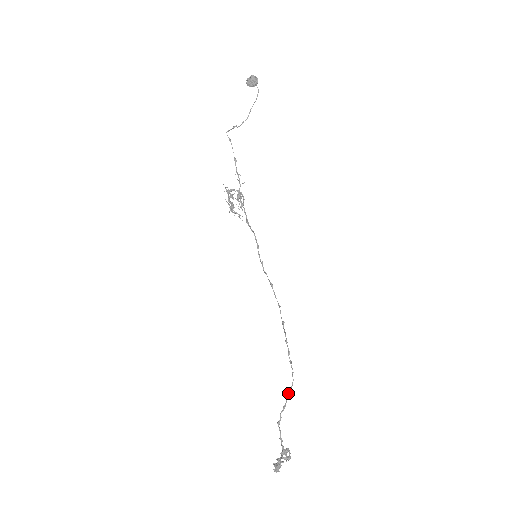
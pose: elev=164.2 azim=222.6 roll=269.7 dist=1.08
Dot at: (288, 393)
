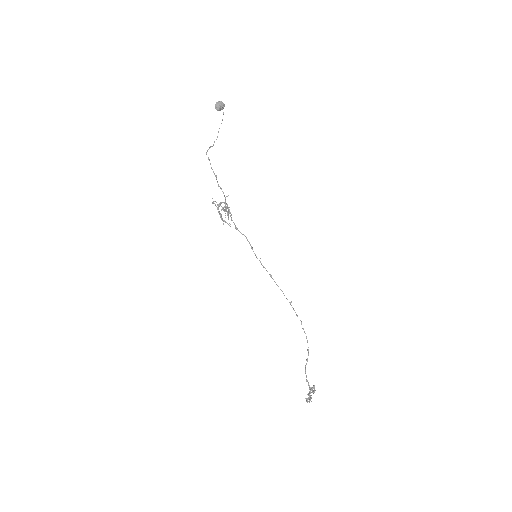
Dot at: (307, 350)
